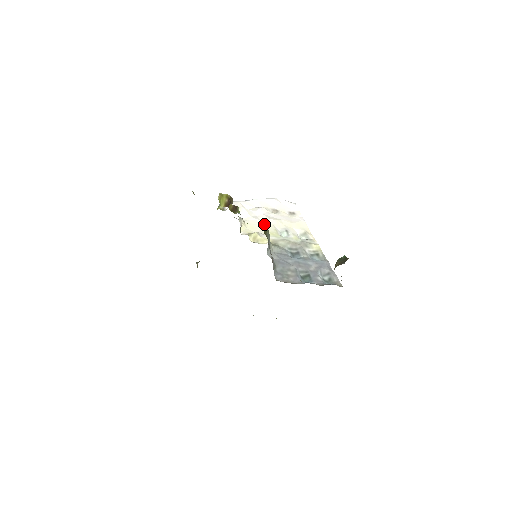
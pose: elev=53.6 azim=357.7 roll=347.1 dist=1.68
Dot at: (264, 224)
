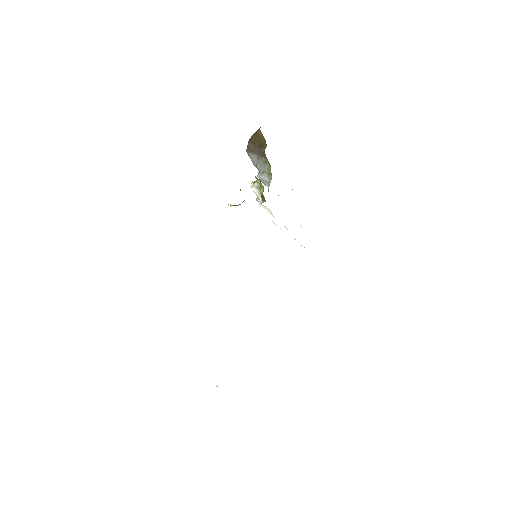
Dot at: occluded
